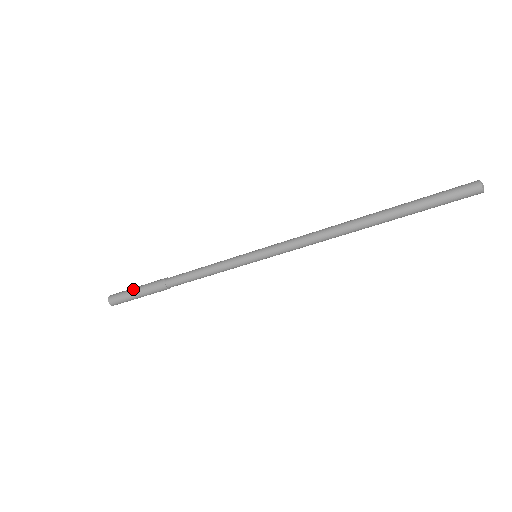
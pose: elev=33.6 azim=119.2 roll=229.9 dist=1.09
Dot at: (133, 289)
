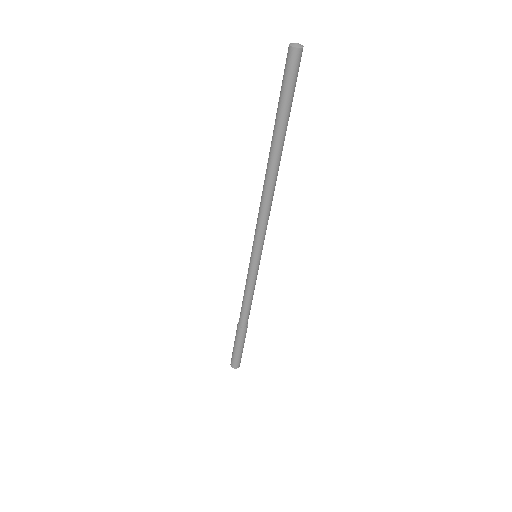
Dot at: occluded
